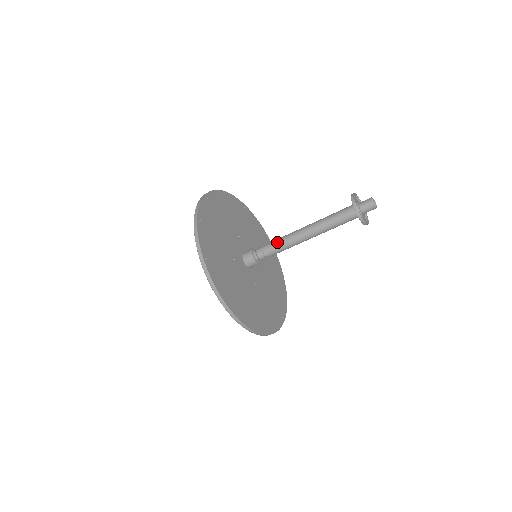
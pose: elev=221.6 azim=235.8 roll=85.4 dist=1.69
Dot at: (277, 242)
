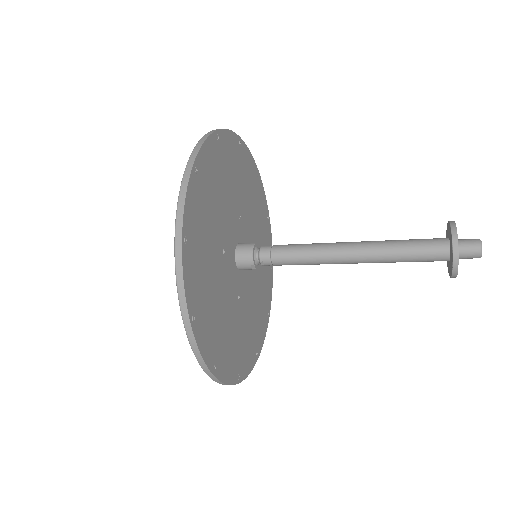
Dot at: (301, 264)
